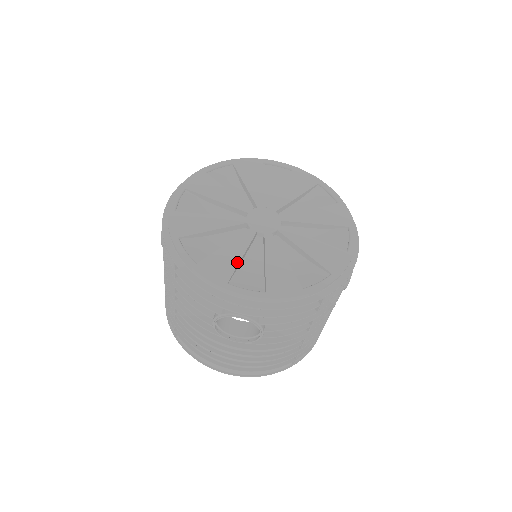
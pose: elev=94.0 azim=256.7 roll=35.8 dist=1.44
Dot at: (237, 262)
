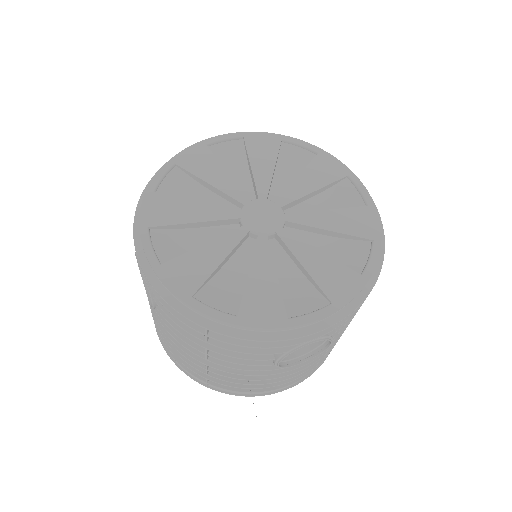
Dot at: (277, 286)
